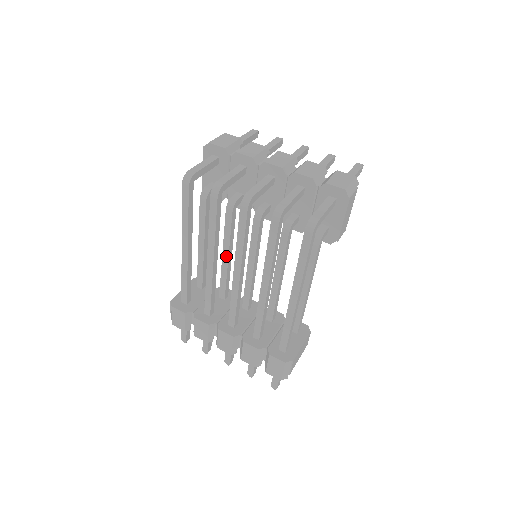
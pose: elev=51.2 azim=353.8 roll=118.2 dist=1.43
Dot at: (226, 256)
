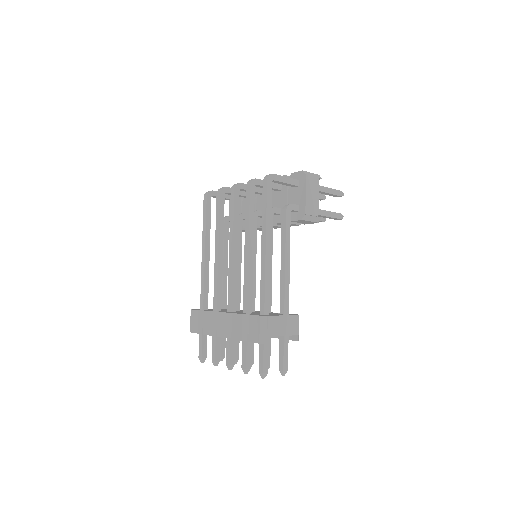
Dot at: occluded
